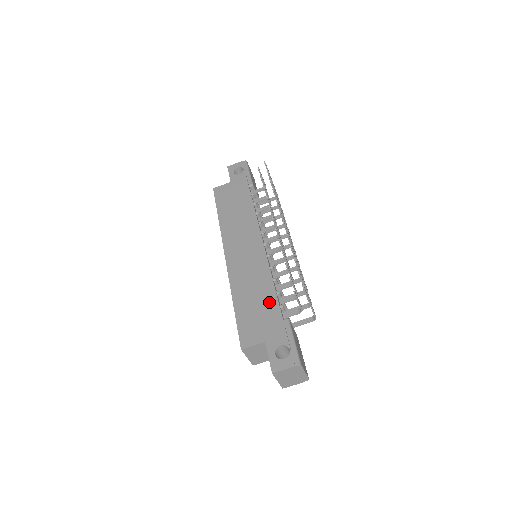
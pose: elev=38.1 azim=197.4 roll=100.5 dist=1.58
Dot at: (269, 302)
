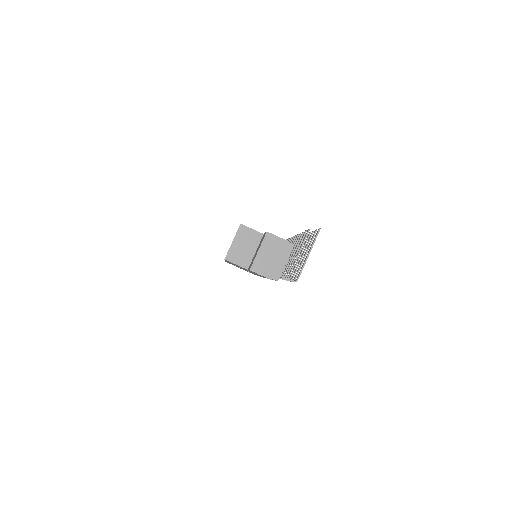
Dot at: occluded
